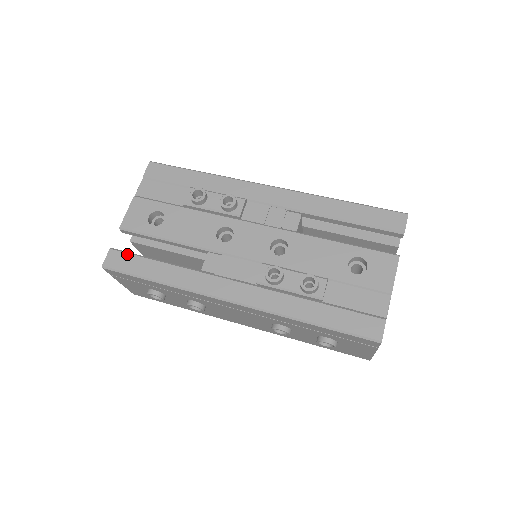
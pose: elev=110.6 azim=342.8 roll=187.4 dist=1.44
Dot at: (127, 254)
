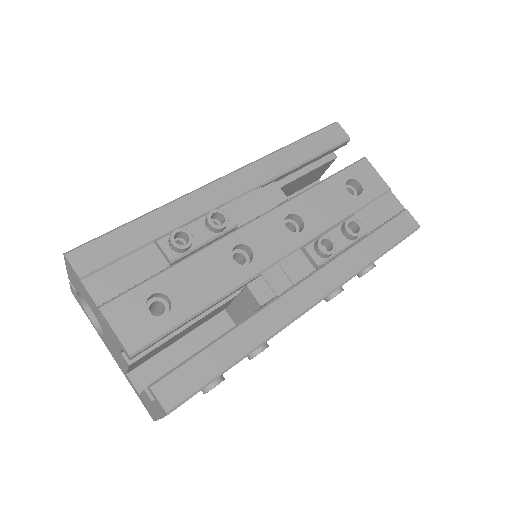
Dot at: (177, 370)
